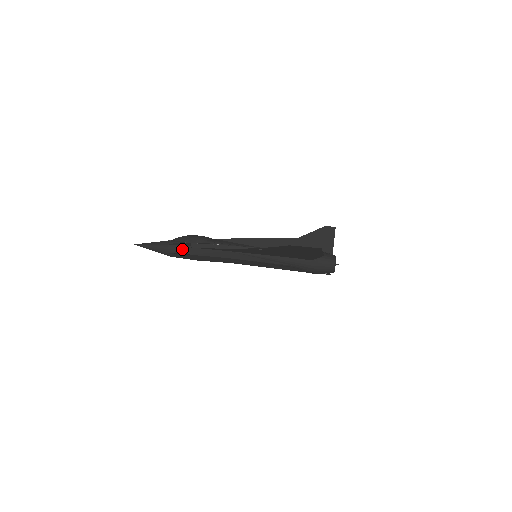
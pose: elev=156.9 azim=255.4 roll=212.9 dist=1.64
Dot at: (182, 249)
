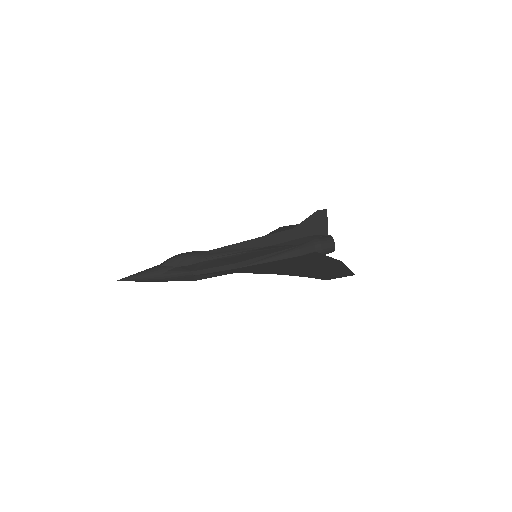
Dot at: (180, 275)
